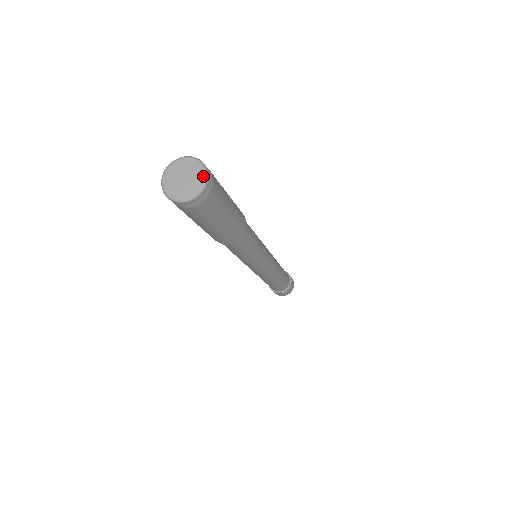
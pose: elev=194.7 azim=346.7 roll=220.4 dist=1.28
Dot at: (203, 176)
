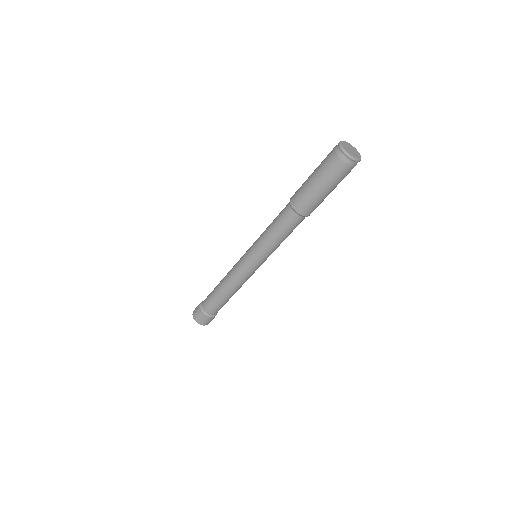
Dot at: (360, 156)
